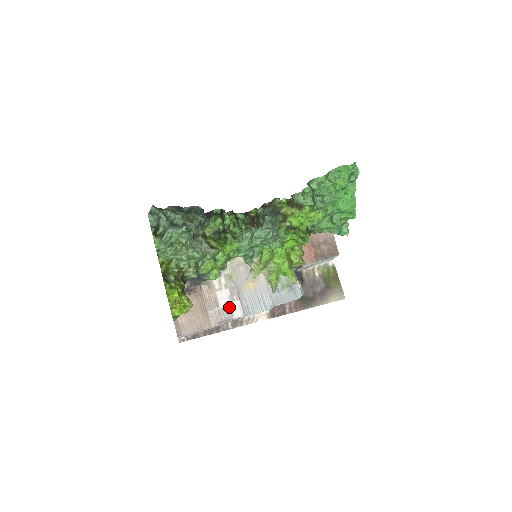
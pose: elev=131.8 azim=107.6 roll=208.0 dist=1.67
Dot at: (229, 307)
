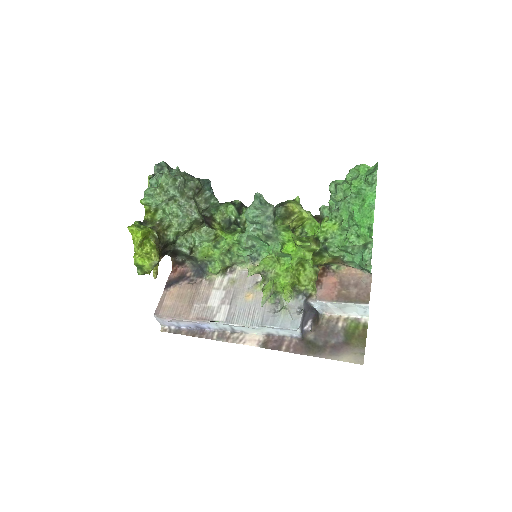
Dot at: (216, 308)
